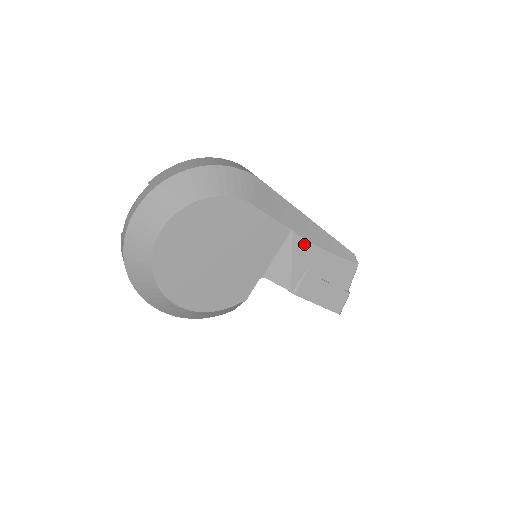
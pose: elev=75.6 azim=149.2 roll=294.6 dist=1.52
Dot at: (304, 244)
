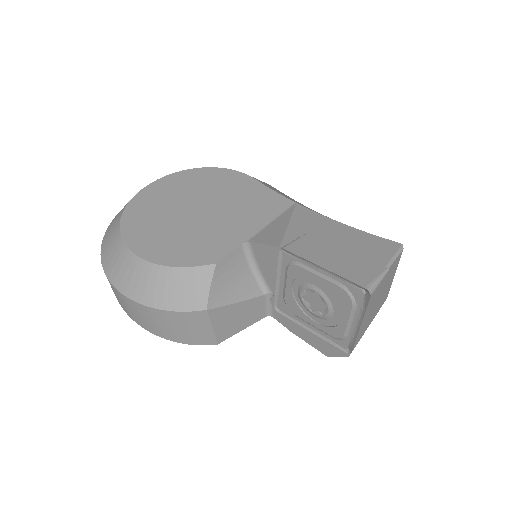
Dot at: (310, 214)
